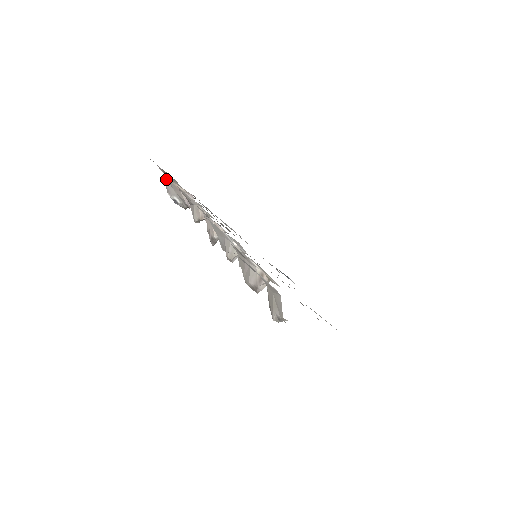
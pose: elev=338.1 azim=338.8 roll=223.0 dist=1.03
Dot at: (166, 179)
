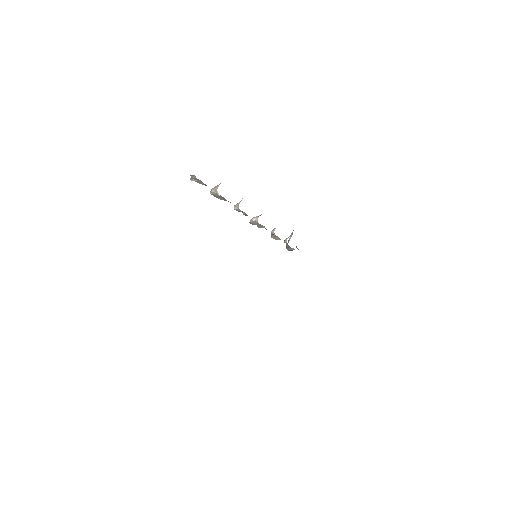
Dot at: occluded
